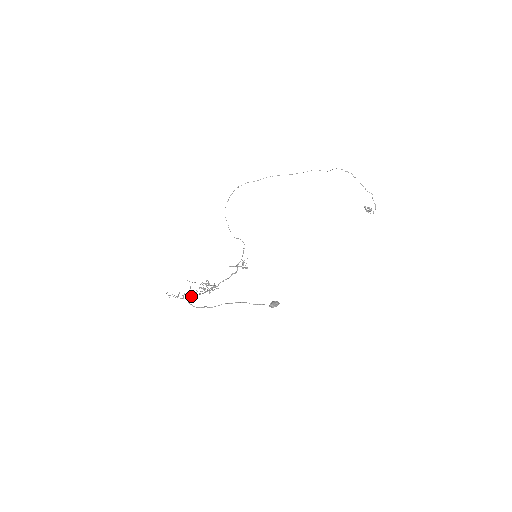
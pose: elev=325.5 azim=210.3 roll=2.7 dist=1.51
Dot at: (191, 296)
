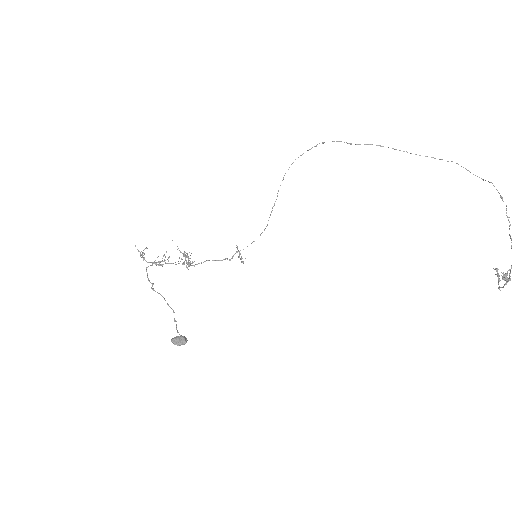
Dot at: (156, 262)
